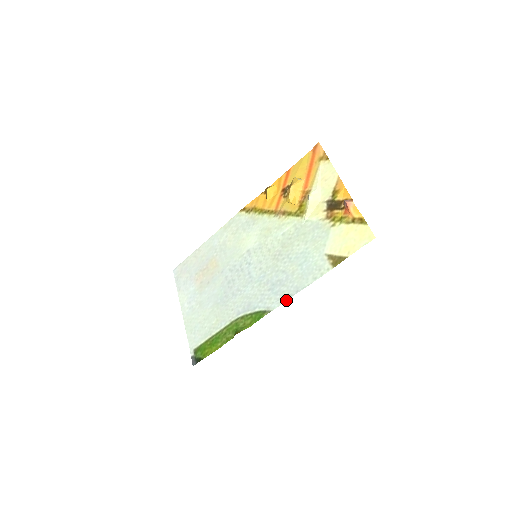
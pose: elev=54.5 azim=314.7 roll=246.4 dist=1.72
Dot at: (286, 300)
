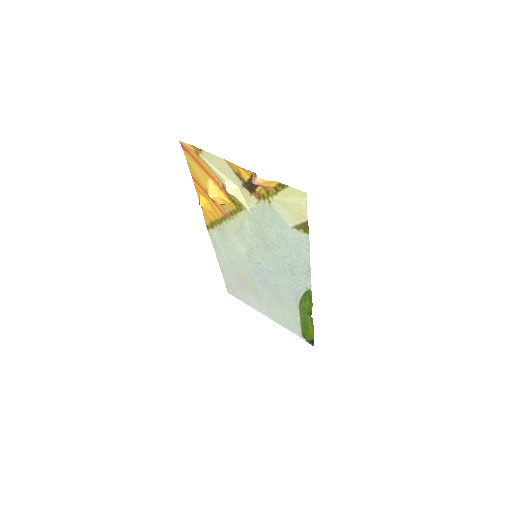
Dot at: (310, 277)
